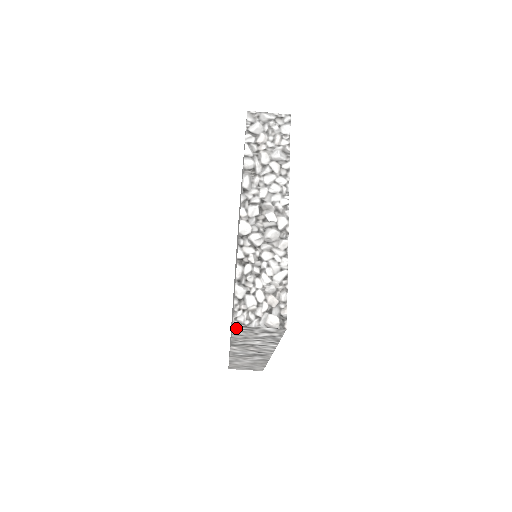
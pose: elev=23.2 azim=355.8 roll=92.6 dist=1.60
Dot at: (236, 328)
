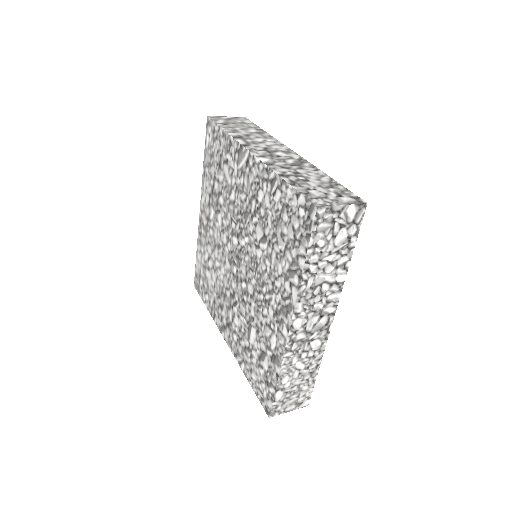
Dot at: (318, 218)
